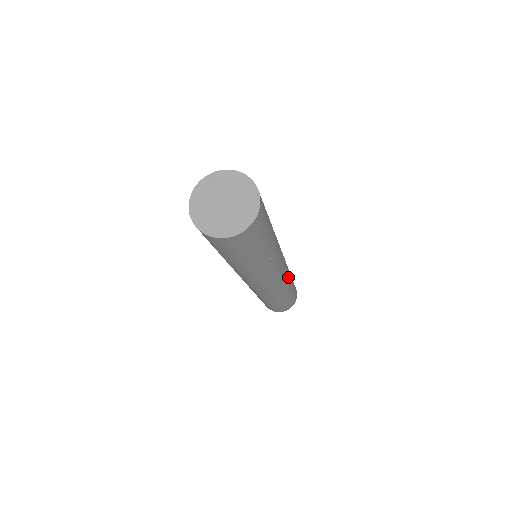
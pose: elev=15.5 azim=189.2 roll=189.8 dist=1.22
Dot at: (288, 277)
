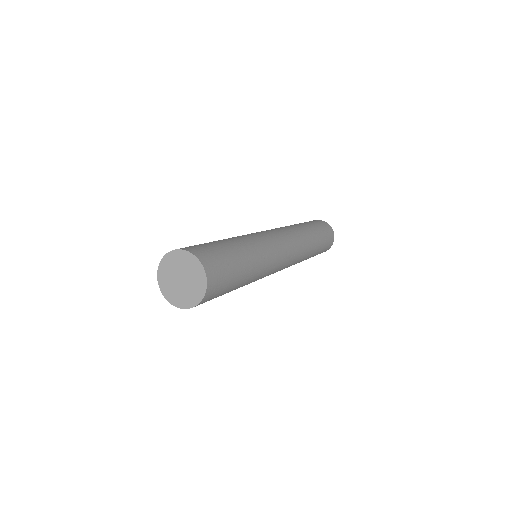
Dot at: (302, 248)
